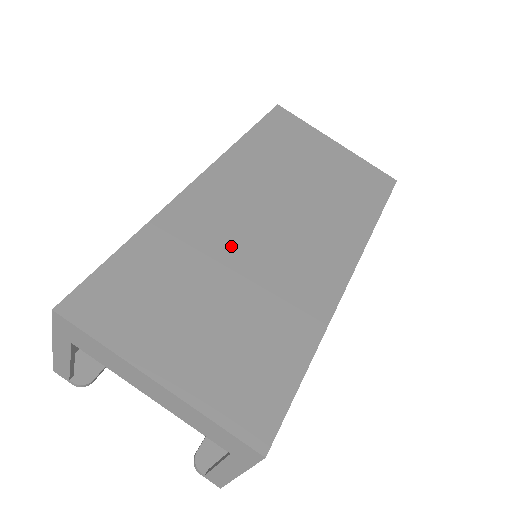
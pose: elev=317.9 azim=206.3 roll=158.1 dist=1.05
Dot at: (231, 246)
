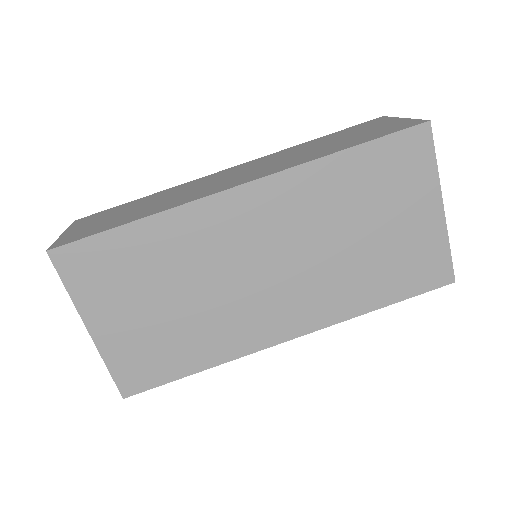
Dot at: (213, 267)
